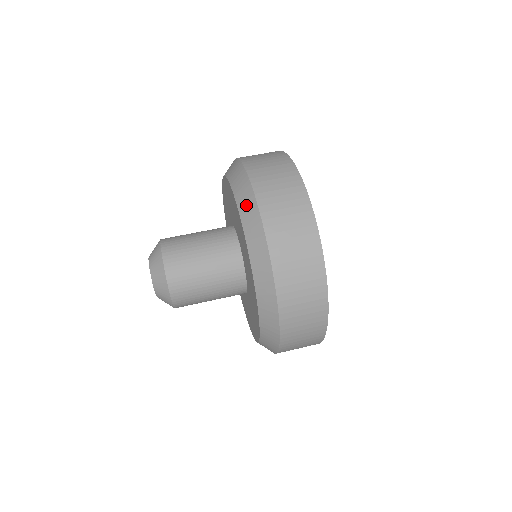
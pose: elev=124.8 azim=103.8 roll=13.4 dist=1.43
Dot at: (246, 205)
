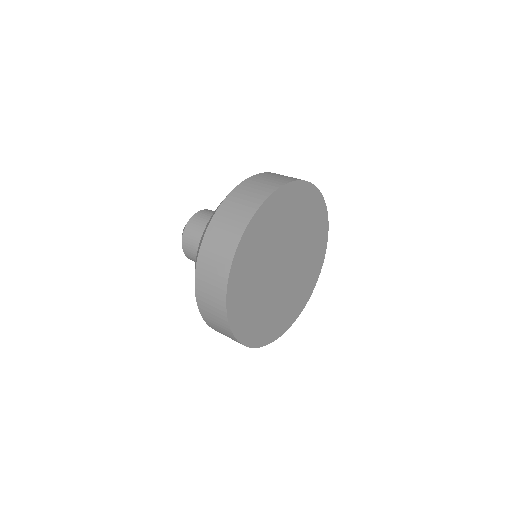
Dot at: occluded
